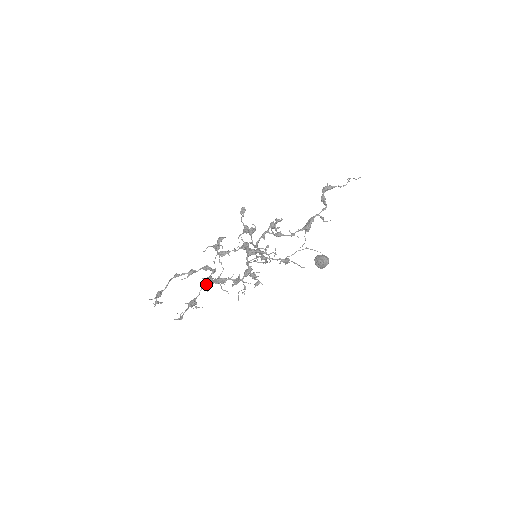
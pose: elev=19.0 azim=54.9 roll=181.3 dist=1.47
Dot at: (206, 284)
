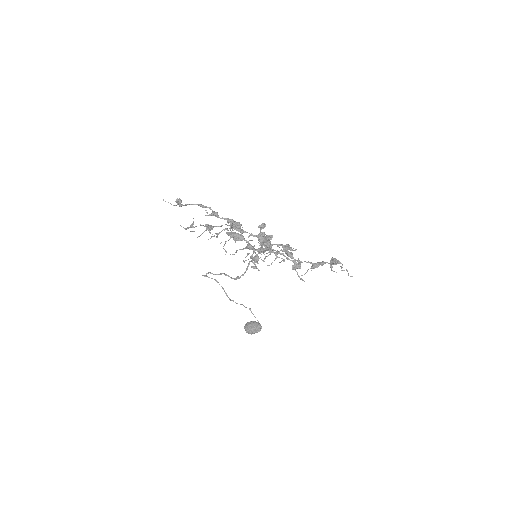
Dot at: occluded
